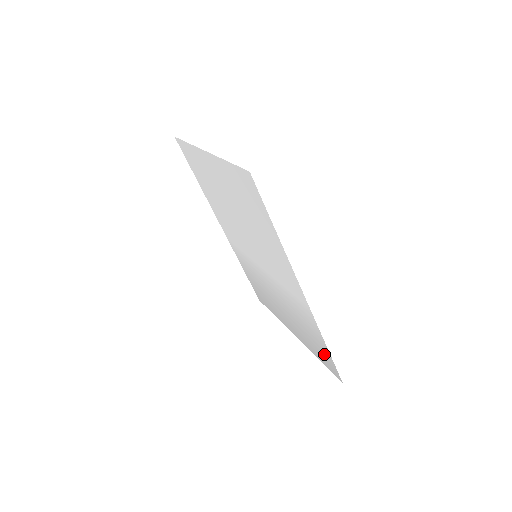
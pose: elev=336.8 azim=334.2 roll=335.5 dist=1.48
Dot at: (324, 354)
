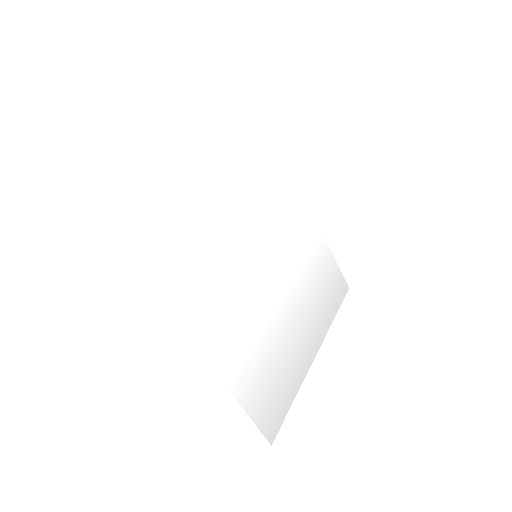
Dot at: (264, 404)
